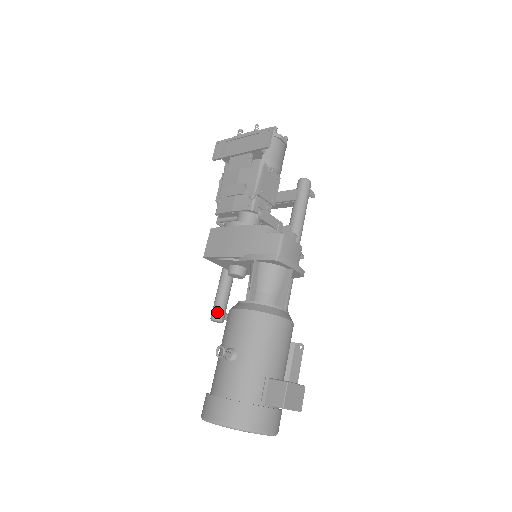
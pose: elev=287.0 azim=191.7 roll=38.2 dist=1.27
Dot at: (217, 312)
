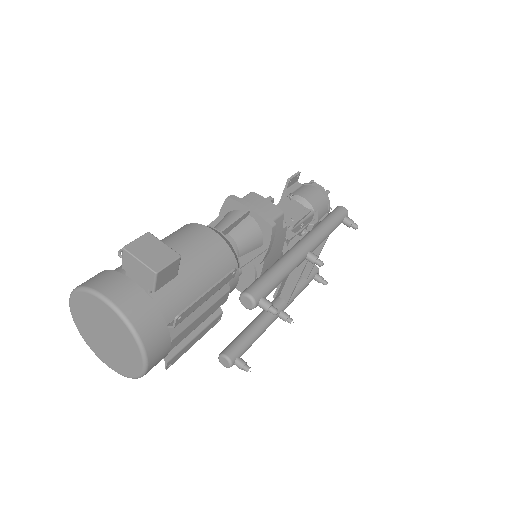
Dot at: (226, 348)
